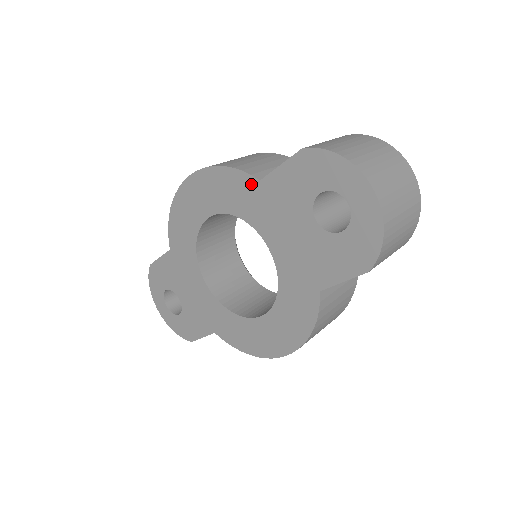
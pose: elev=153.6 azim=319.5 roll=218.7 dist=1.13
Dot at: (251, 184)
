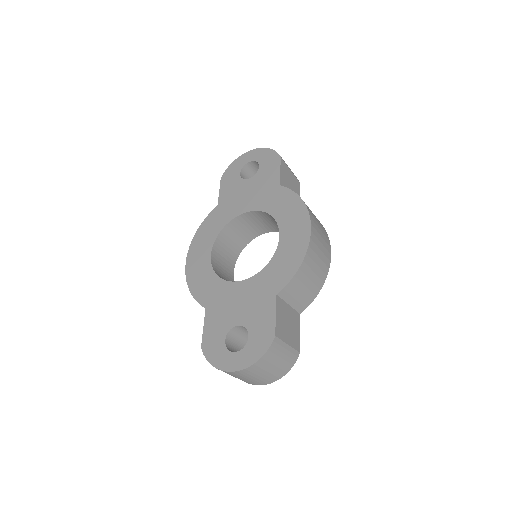
Dot at: (216, 212)
